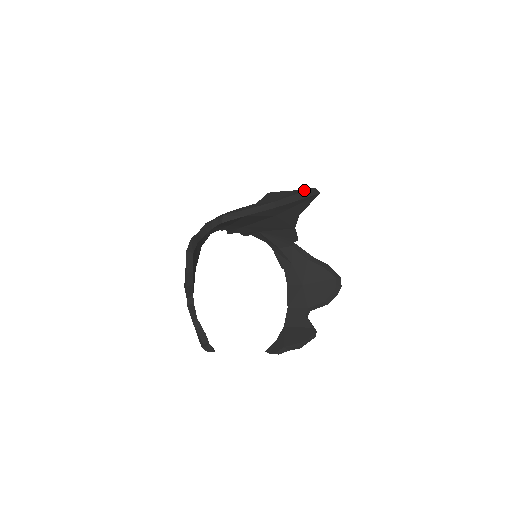
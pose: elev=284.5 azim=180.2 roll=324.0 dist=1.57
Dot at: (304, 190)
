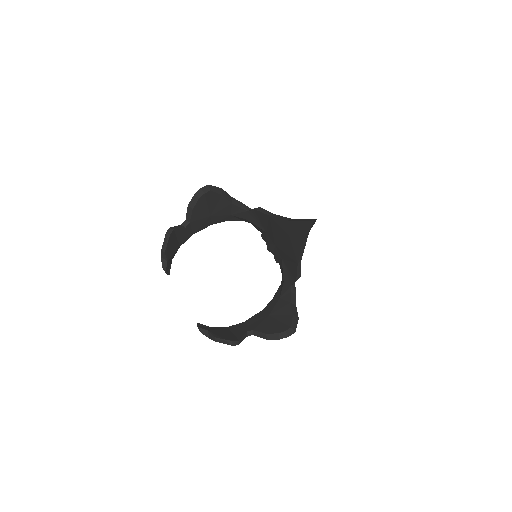
Dot at: occluded
